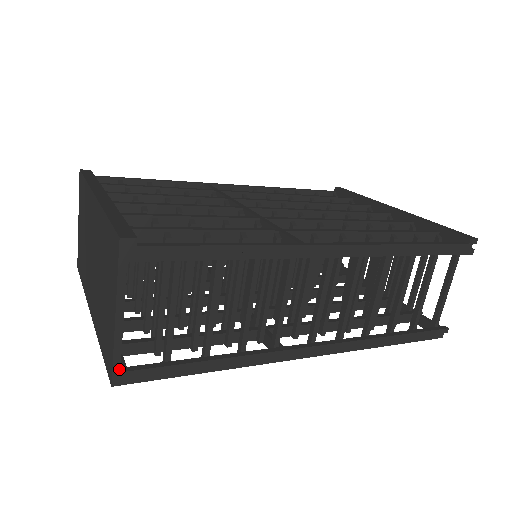
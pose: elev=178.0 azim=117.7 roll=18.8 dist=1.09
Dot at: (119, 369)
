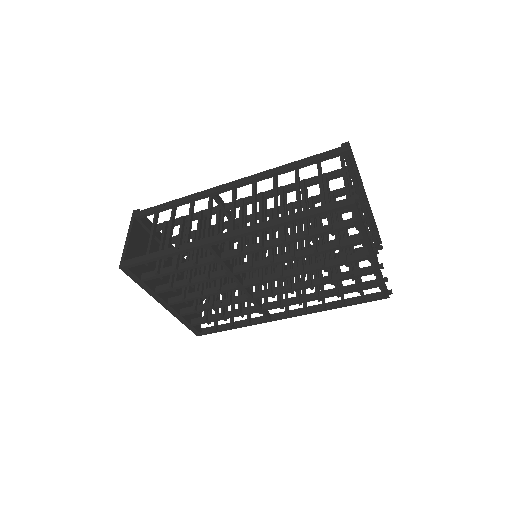
Dot at: (123, 260)
